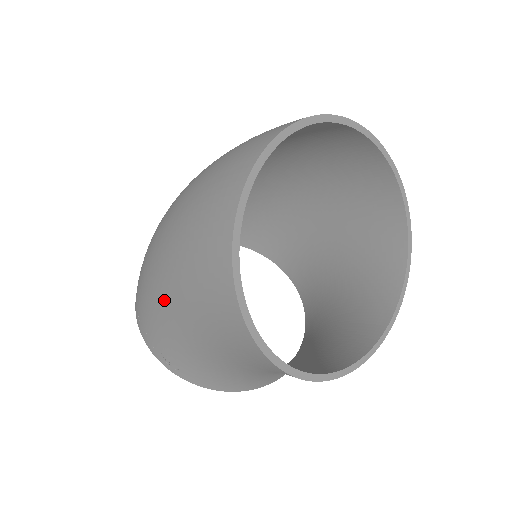
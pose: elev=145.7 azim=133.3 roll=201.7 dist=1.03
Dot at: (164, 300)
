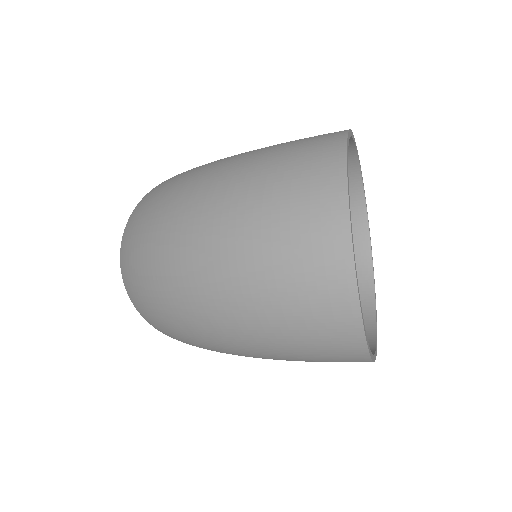
Dot at: occluded
